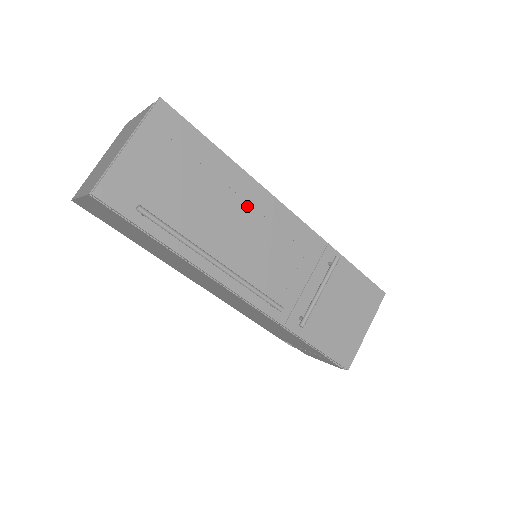
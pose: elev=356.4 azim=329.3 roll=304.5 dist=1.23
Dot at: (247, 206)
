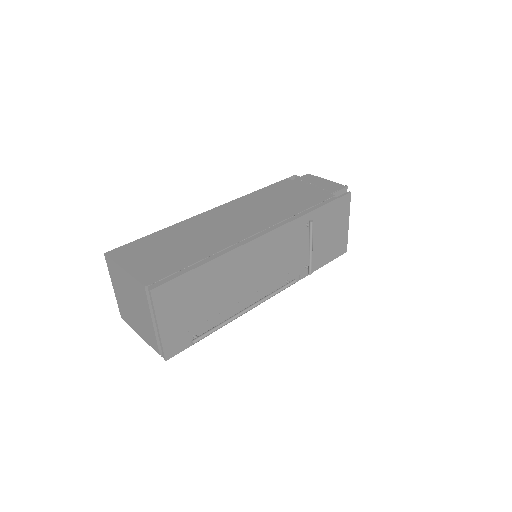
Dot at: (241, 265)
